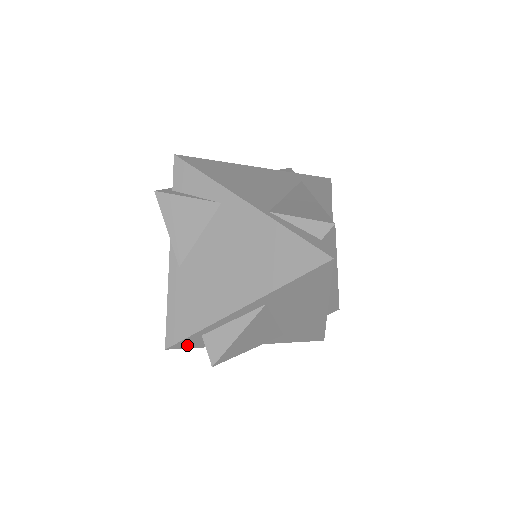
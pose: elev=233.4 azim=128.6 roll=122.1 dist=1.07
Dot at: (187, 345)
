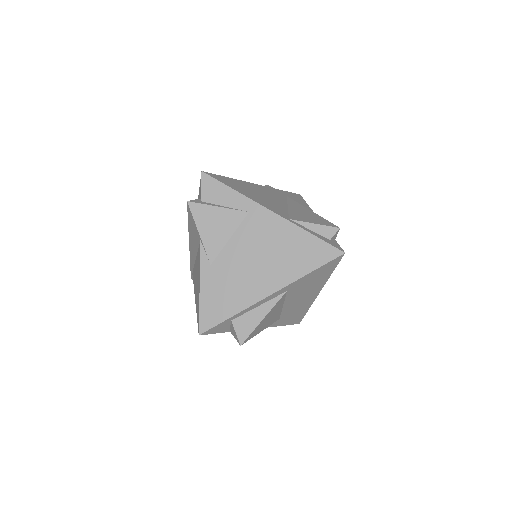
Dot at: (215, 330)
